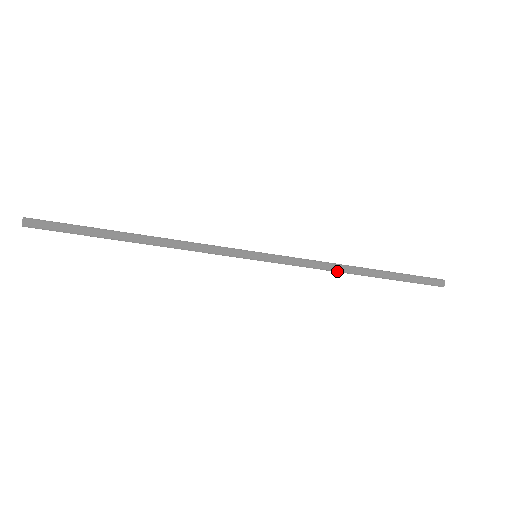
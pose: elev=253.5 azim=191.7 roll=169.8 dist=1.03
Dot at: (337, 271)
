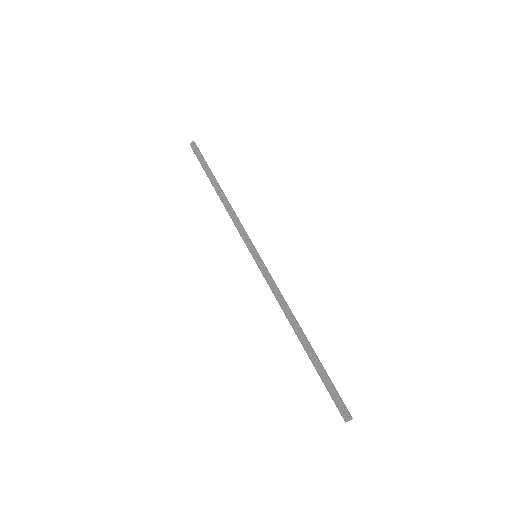
Dot at: (288, 314)
